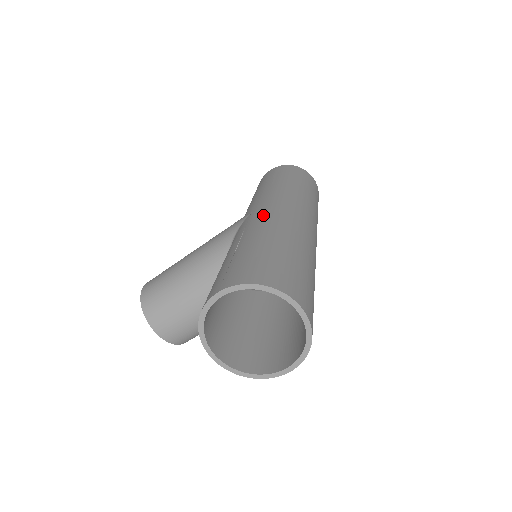
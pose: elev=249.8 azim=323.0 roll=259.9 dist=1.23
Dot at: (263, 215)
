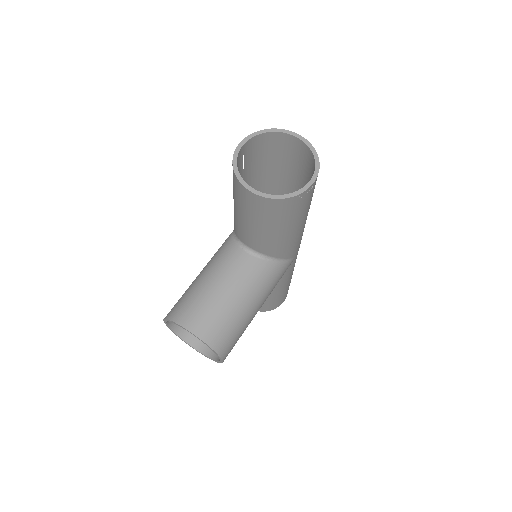
Dot at: occluded
